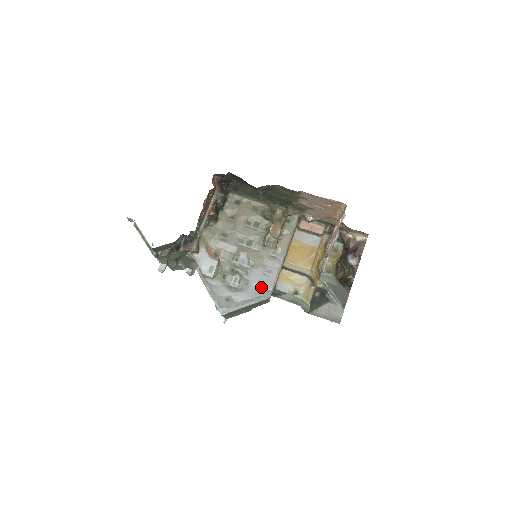
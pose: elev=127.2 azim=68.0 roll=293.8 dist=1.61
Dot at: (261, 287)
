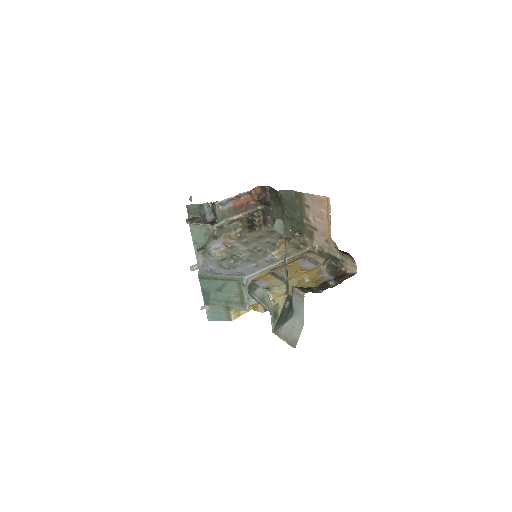
Dot at: (242, 272)
